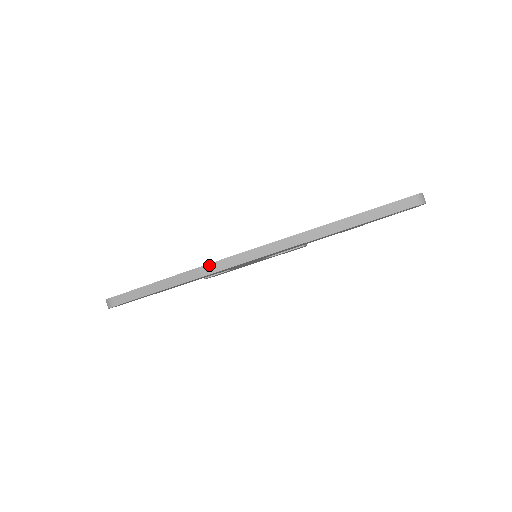
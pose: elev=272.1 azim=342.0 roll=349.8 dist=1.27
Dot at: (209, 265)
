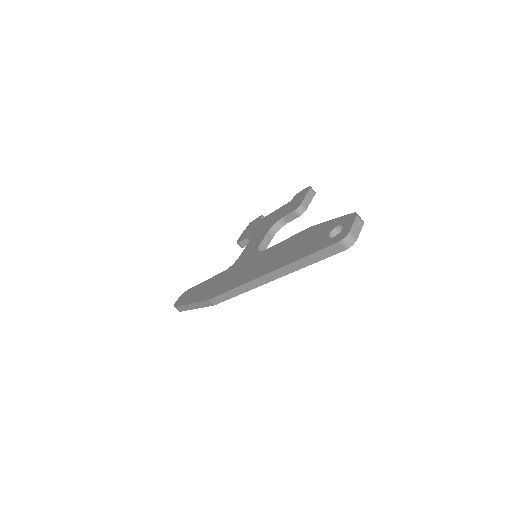
Dot at: (213, 299)
